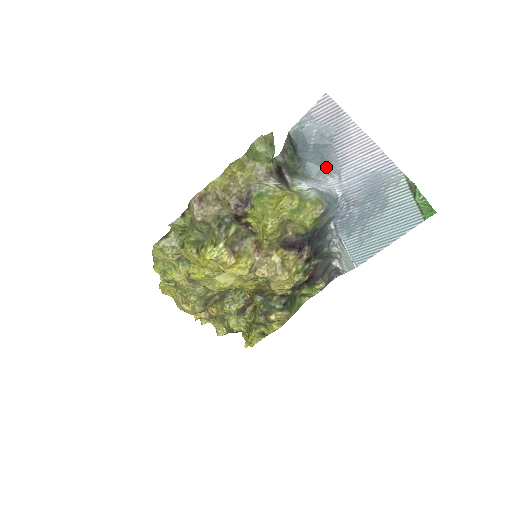
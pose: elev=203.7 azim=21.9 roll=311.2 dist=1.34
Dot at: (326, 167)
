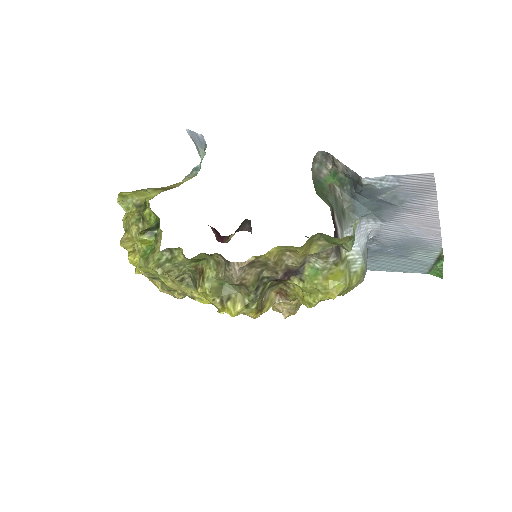
Dot at: (376, 214)
